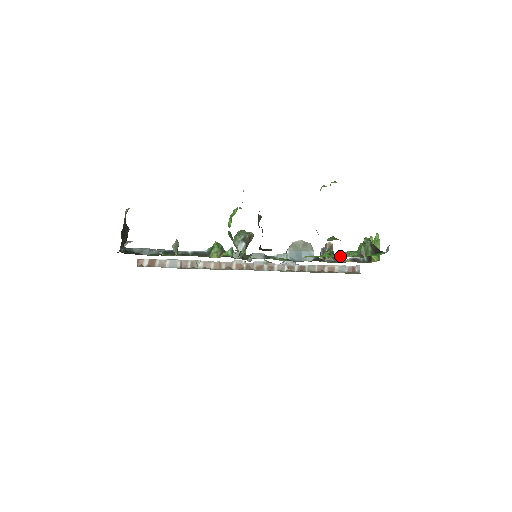
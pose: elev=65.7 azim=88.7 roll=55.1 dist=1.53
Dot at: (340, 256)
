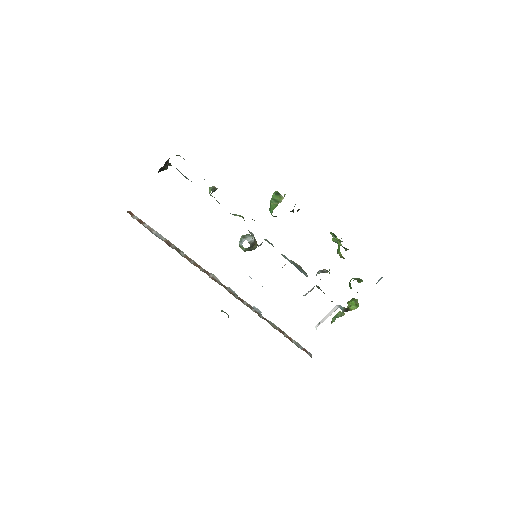
Dot at: occluded
